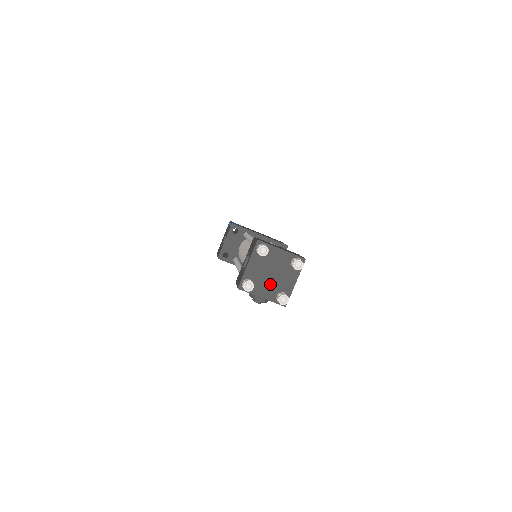
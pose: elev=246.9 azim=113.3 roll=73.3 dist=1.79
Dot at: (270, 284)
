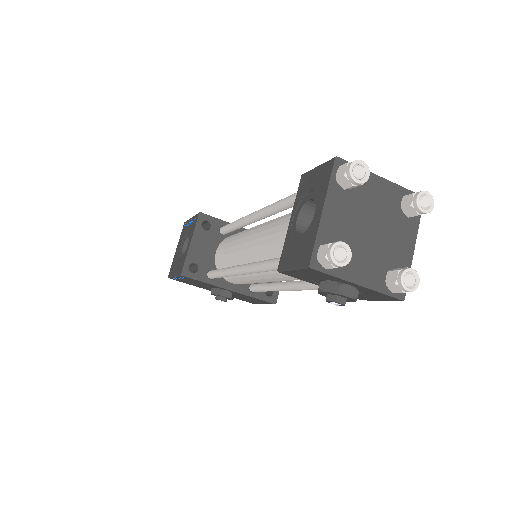
Dot at: (370, 253)
